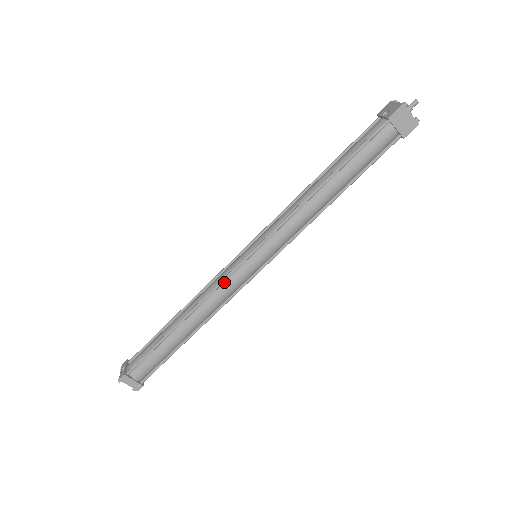
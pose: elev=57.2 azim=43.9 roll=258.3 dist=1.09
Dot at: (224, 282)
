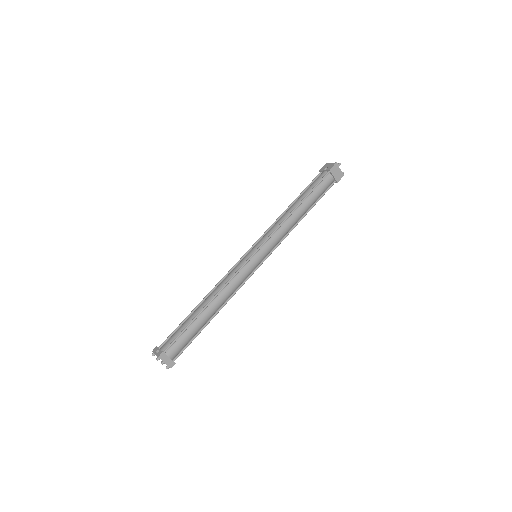
Dot at: (238, 273)
